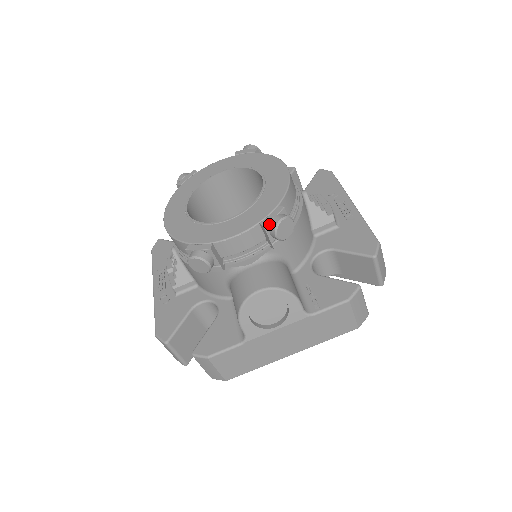
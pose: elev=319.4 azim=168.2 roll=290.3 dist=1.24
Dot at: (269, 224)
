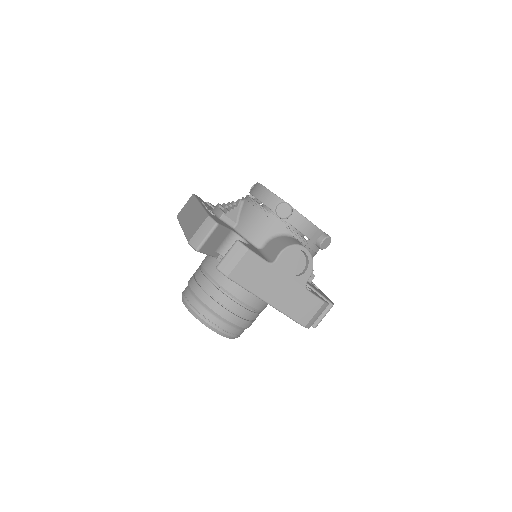
Dot at: (323, 233)
